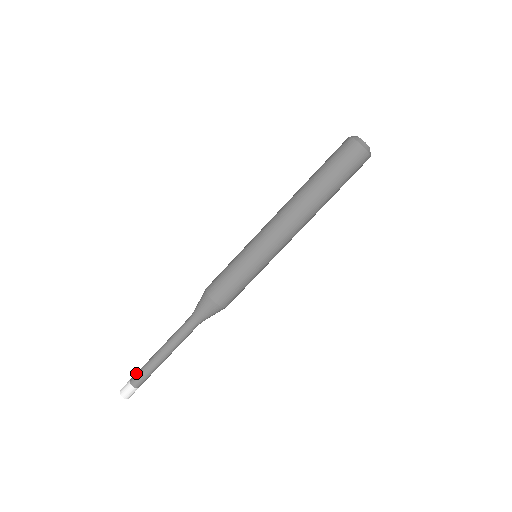
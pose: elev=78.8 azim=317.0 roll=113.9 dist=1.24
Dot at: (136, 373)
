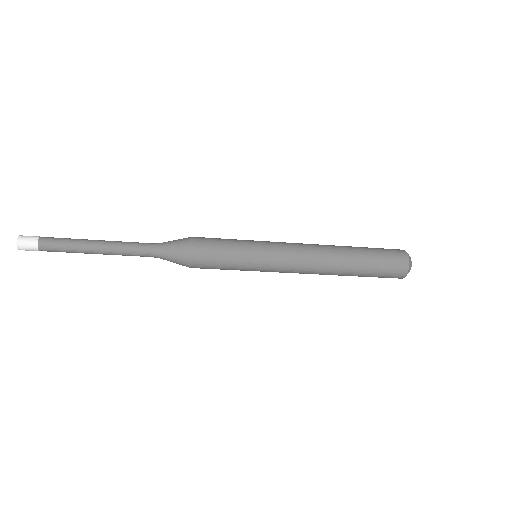
Dot at: (51, 241)
